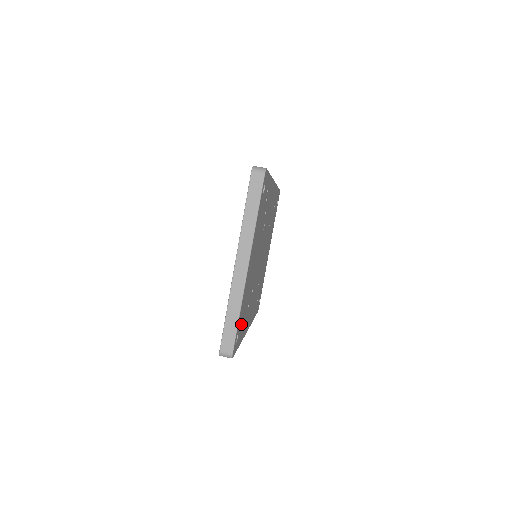
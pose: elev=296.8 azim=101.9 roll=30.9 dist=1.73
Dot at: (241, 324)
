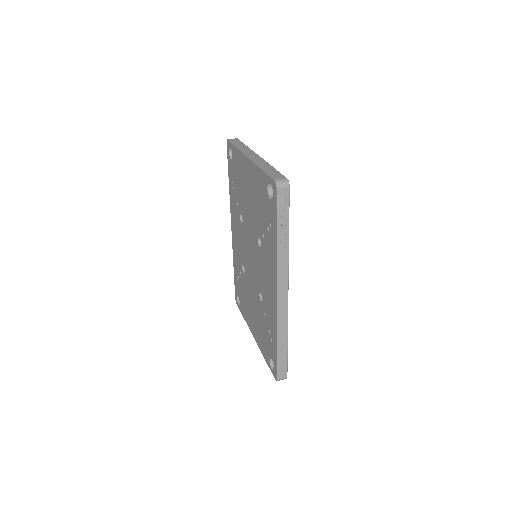
Dot at: occluded
